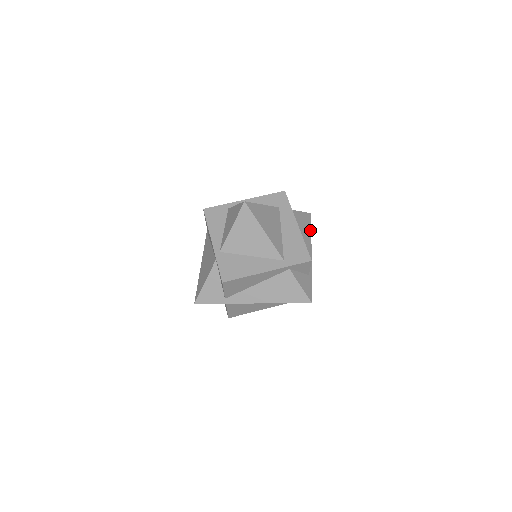
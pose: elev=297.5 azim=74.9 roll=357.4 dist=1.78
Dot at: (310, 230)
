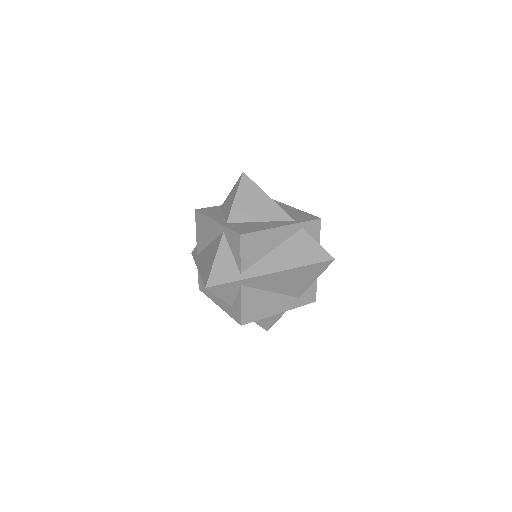
Dot at: occluded
